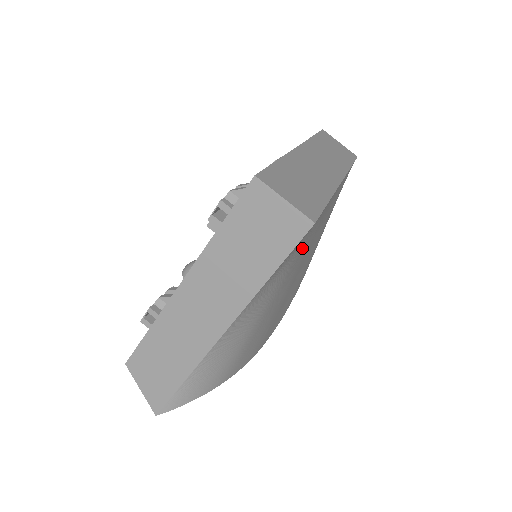
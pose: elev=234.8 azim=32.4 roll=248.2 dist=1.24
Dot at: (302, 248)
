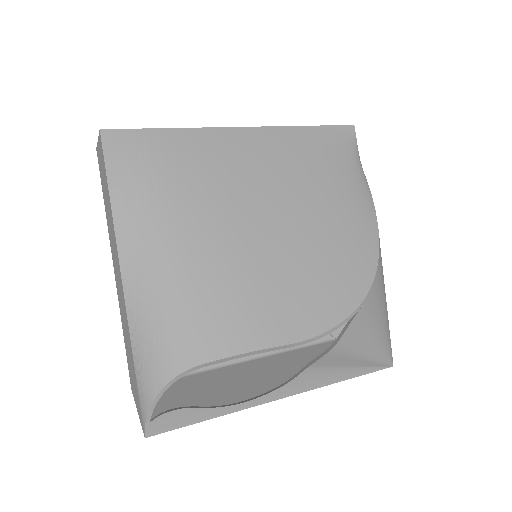
Dot at: (170, 176)
